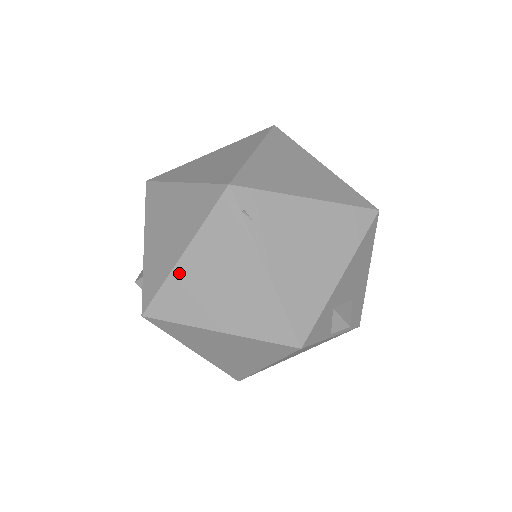
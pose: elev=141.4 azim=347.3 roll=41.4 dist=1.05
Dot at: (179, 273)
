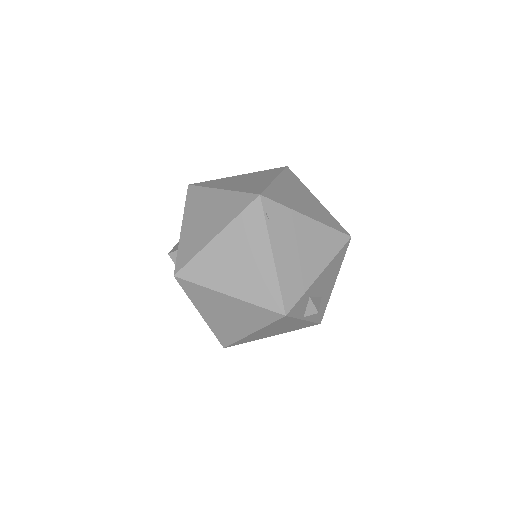
Dot at: (210, 249)
